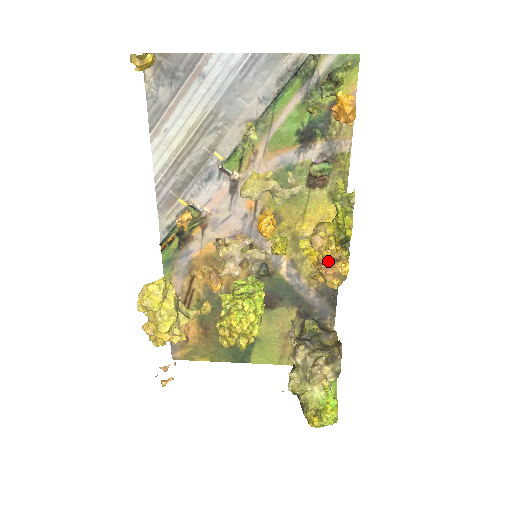
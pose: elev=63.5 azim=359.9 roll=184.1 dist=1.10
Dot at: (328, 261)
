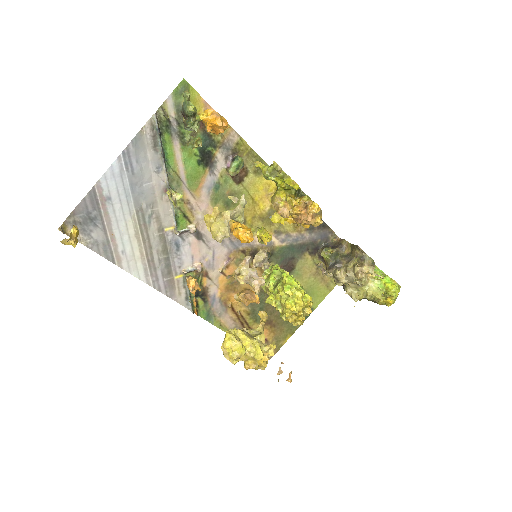
Dot at: (301, 214)
